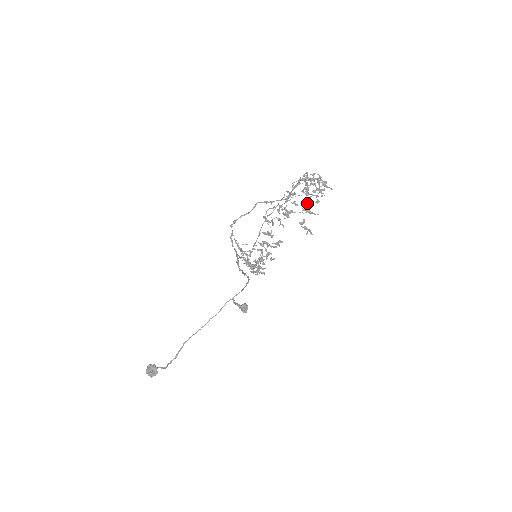
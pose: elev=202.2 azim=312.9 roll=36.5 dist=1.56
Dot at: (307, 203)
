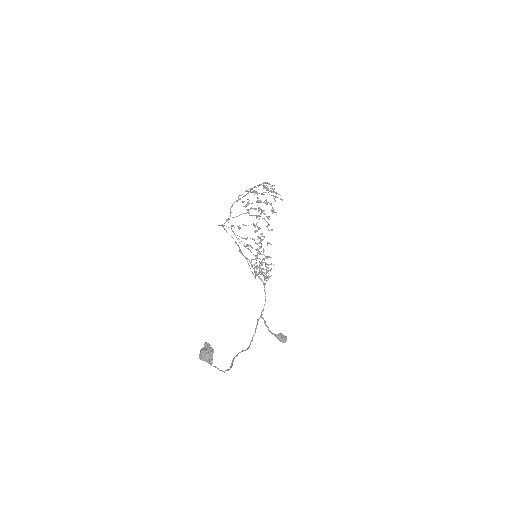
Dot at: (264, 186)
